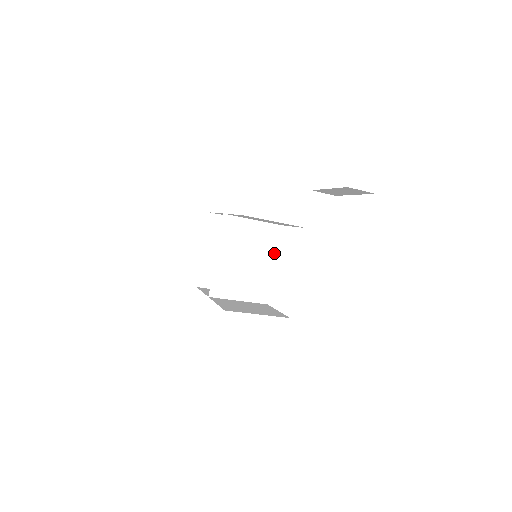
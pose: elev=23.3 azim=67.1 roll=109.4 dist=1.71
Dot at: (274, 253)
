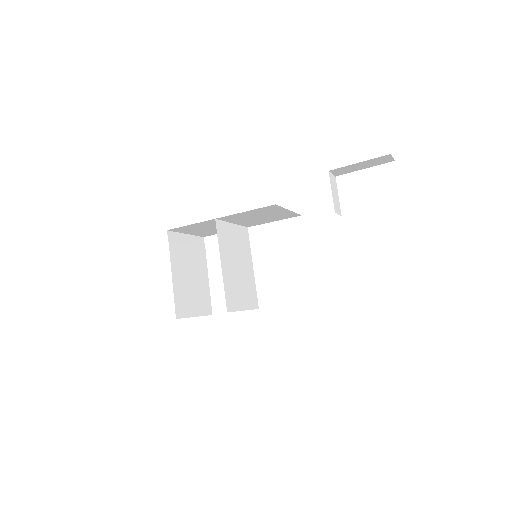
Dot at: (250, 256)
